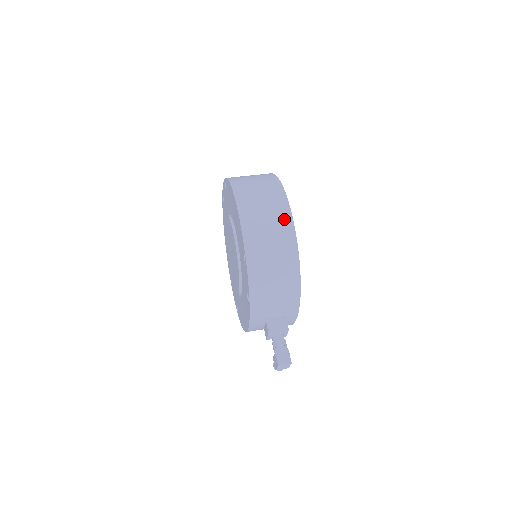
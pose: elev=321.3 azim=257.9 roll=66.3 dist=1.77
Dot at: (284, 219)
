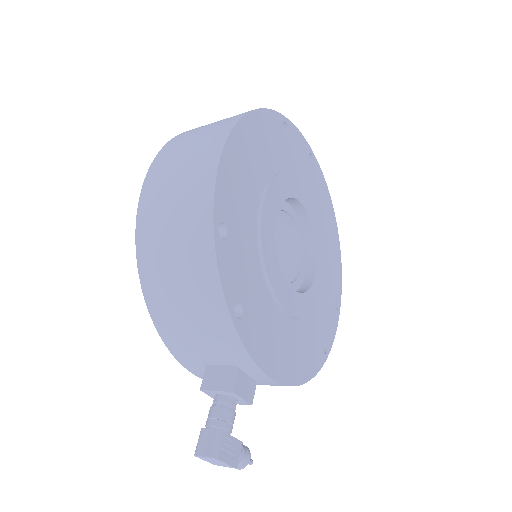
Dot at: (204, 170)
